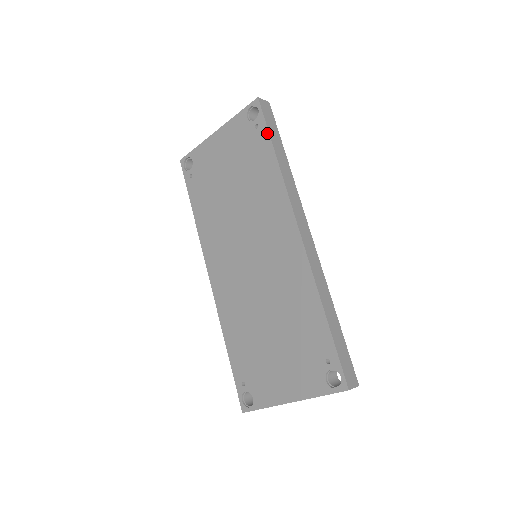
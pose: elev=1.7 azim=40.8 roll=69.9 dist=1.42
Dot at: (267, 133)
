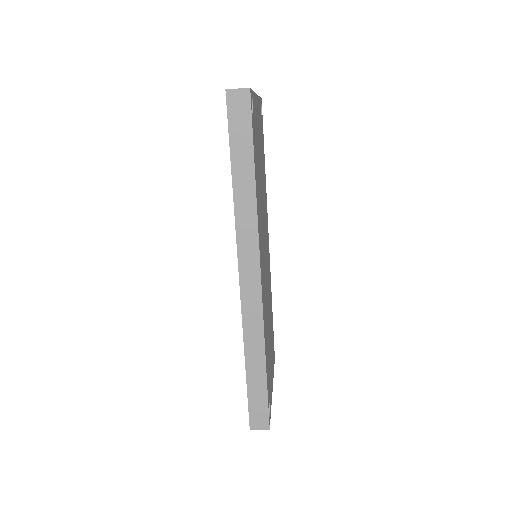
Dot at: occluded
